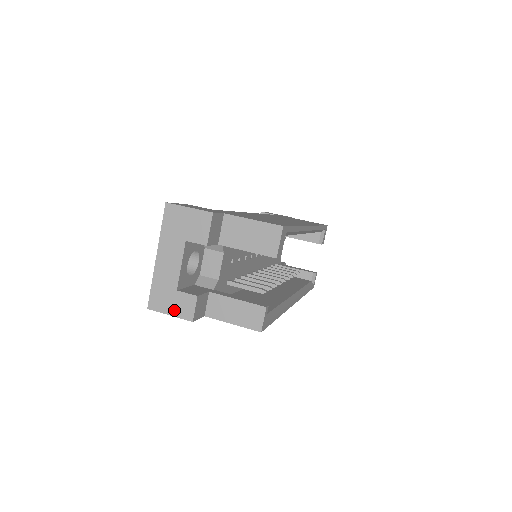
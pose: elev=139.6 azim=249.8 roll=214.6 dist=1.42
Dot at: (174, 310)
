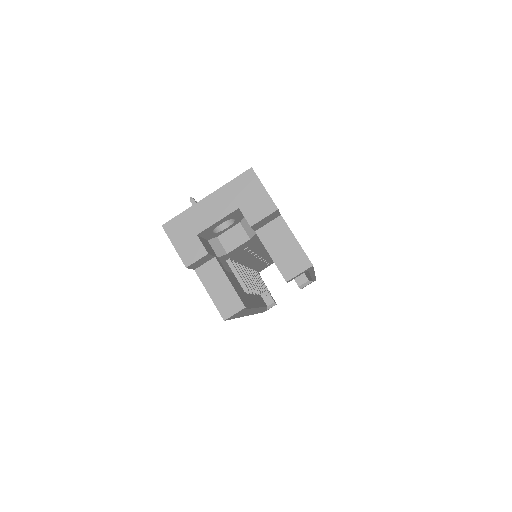
Dot at: (181, 246)
